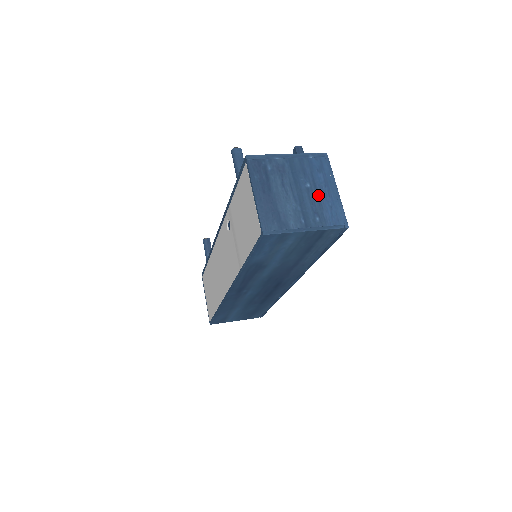
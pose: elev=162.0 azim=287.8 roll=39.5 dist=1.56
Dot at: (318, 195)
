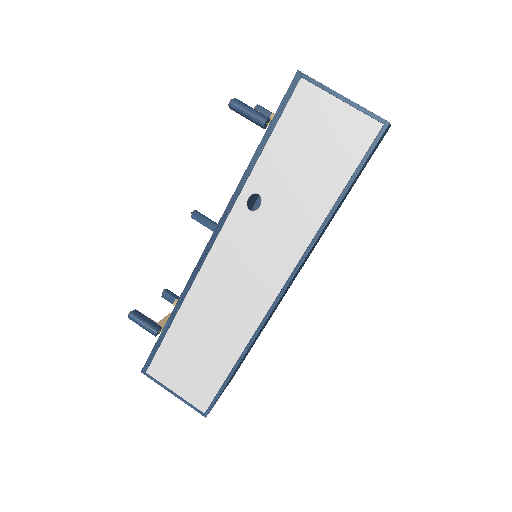
Dot at: occluded
